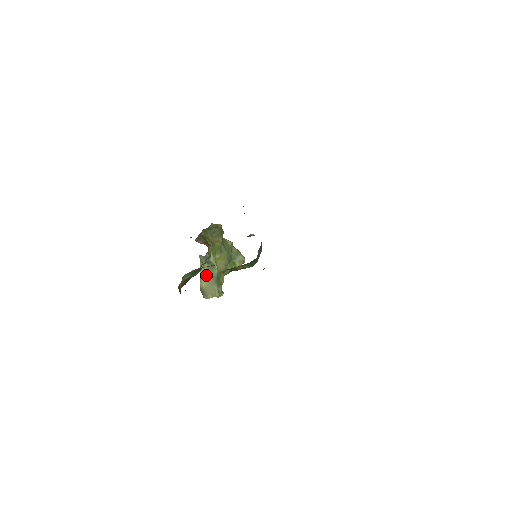
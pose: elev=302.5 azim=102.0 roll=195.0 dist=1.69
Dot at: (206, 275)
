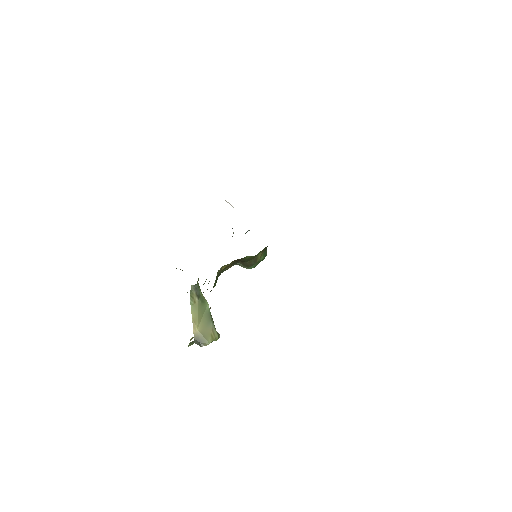
Dot at: (198, 315)
